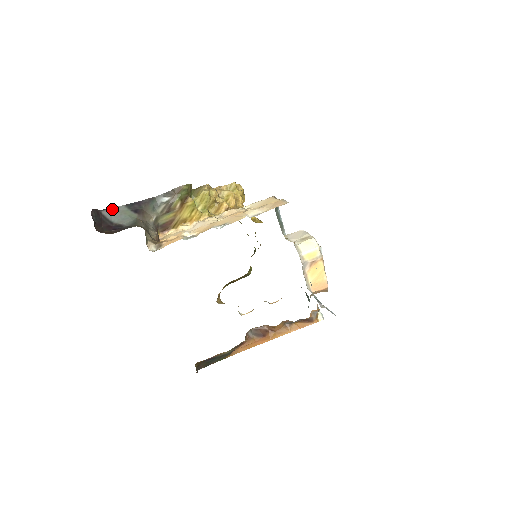
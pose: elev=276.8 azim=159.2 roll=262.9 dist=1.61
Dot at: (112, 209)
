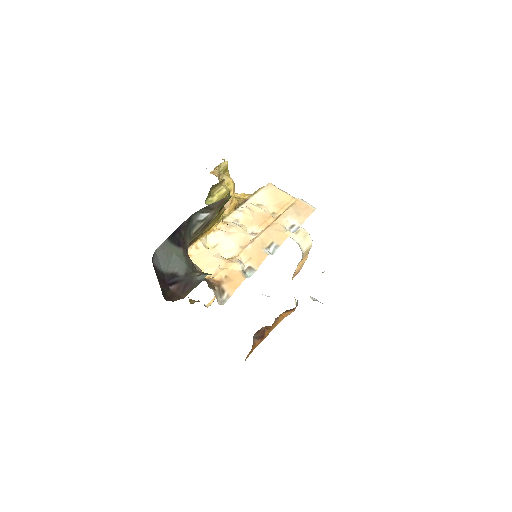
Dot at: (157, 251)
